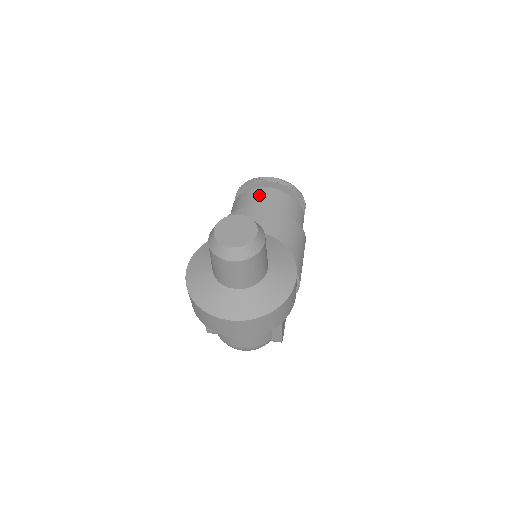
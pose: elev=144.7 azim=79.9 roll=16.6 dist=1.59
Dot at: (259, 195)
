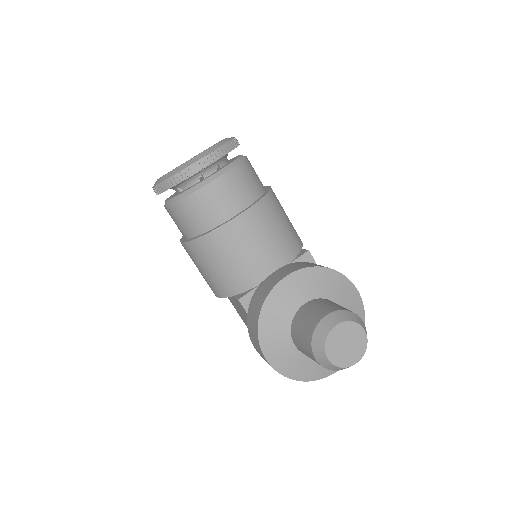
Dot at: (216, 196)
